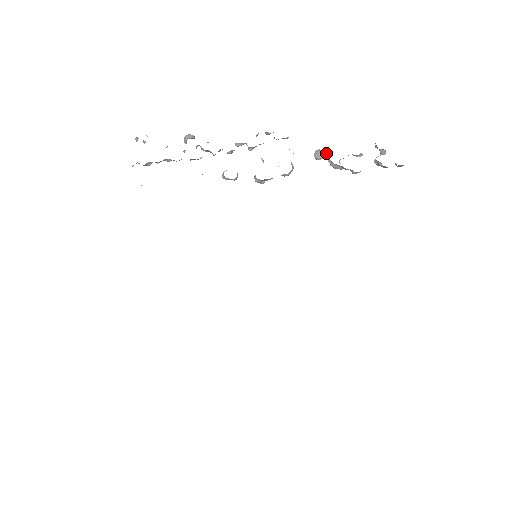
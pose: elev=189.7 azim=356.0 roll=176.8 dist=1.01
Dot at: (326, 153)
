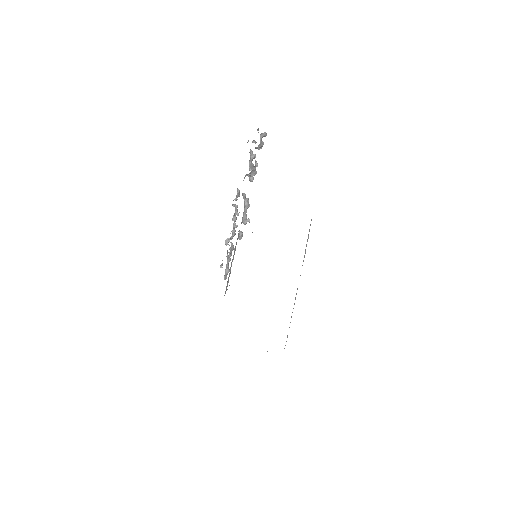
Dot at: occluded
